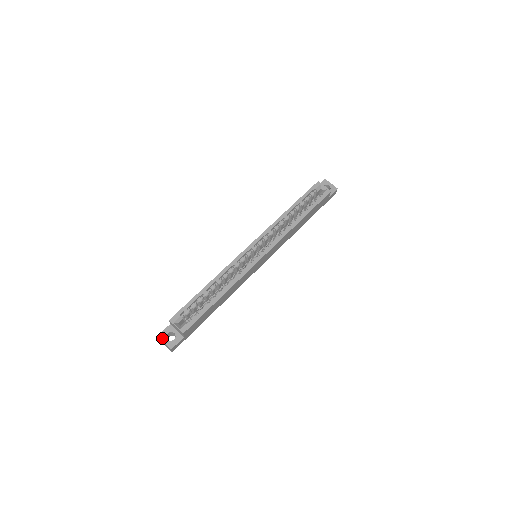
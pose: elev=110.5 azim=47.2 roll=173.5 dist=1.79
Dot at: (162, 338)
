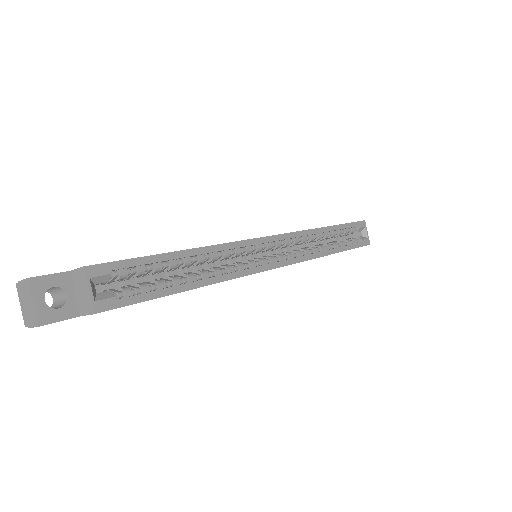
Dot at: (35, 289)
